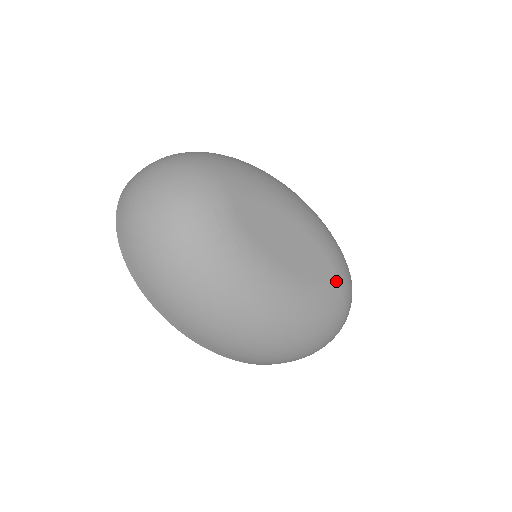
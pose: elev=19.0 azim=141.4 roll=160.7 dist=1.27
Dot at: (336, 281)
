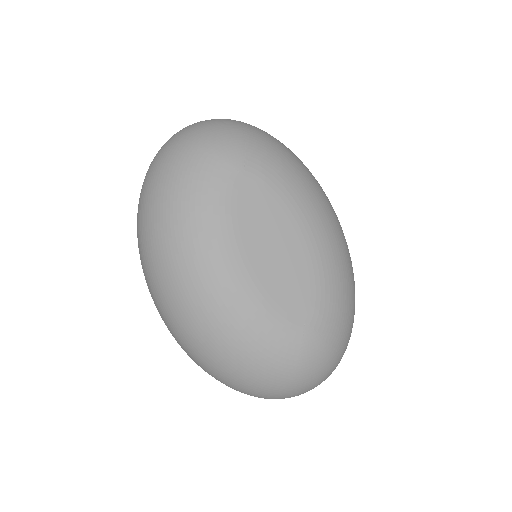
Dot at: (302, 327)
